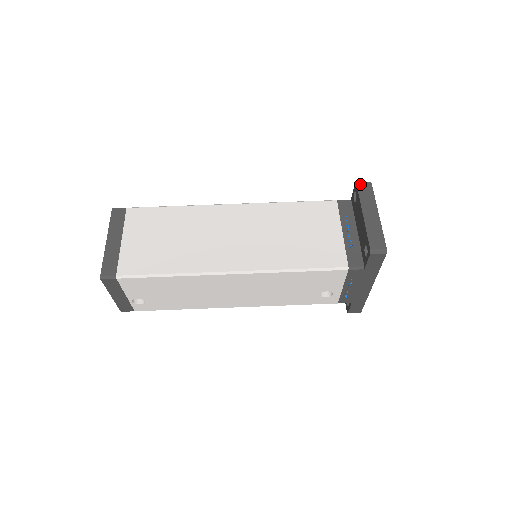
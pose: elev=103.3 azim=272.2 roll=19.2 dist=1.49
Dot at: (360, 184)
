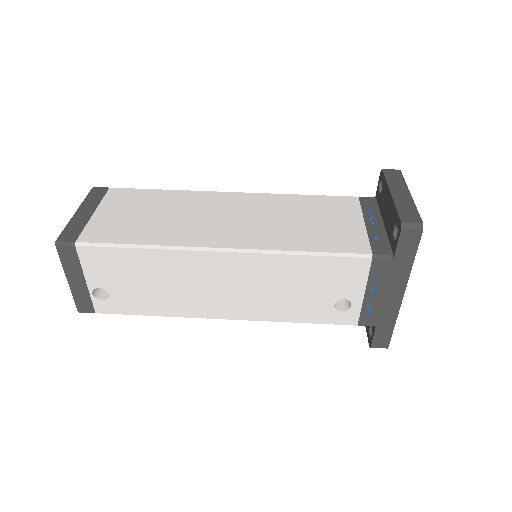
Dot at: (387, 170)
